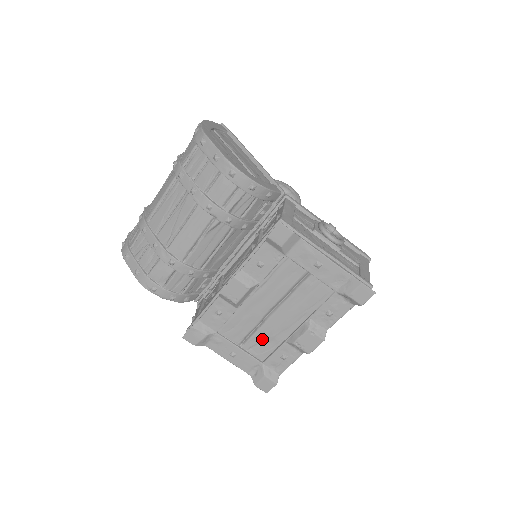
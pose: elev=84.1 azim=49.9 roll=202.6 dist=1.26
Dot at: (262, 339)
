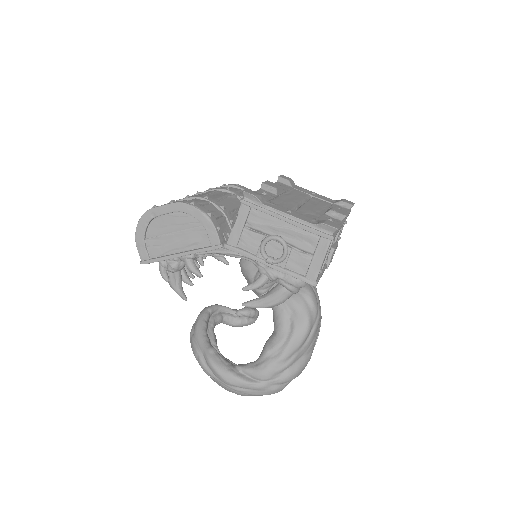
Dot at: (306, 213)
